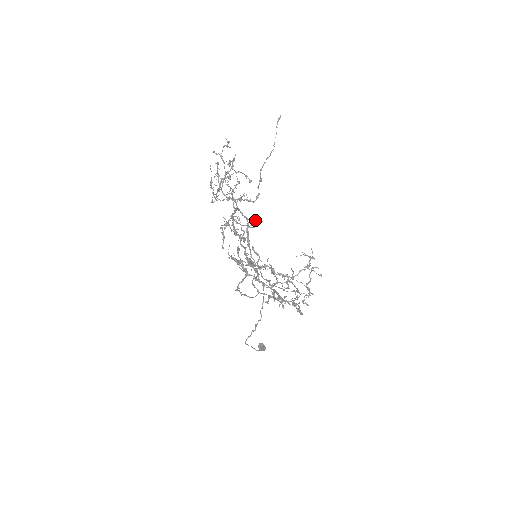
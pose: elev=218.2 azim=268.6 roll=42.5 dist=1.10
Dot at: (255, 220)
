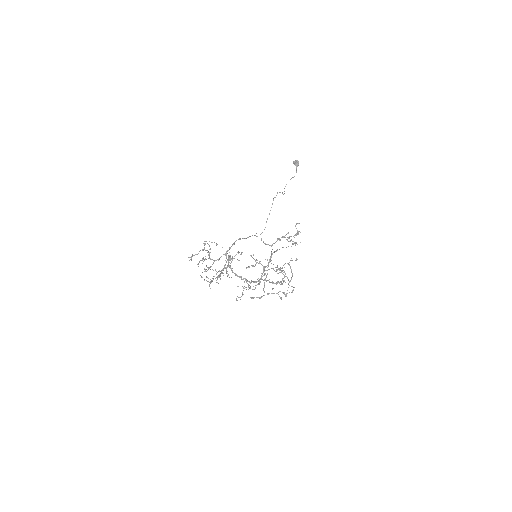
Dot at: occluded
